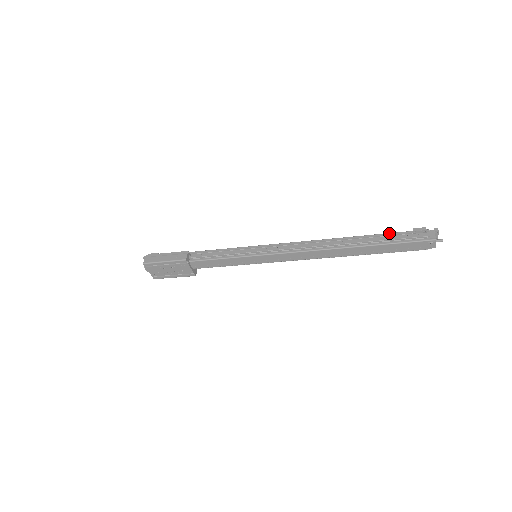
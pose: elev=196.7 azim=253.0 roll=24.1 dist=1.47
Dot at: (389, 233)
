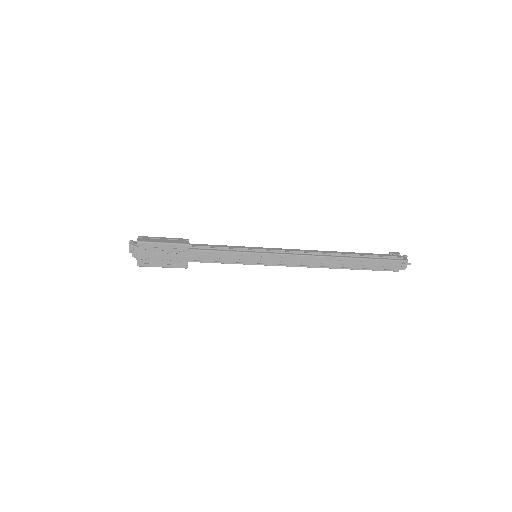
Dot at: (371, 253)
